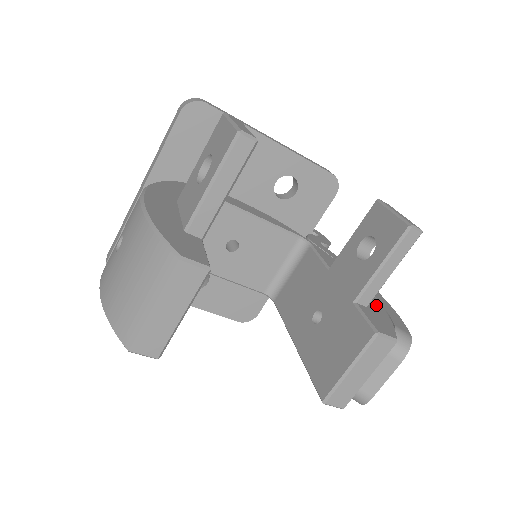
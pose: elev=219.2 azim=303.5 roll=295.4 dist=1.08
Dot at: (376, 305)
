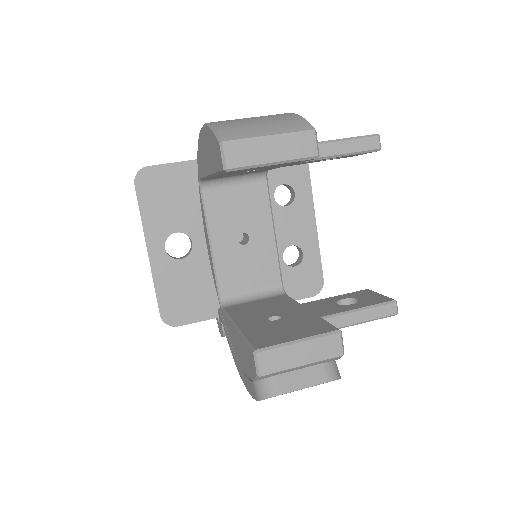
Dot at: occluded
